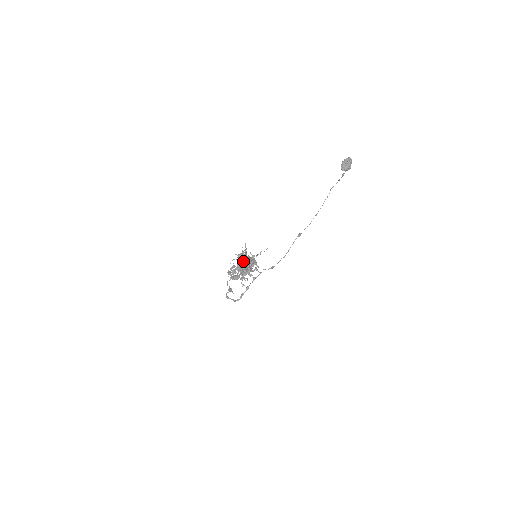
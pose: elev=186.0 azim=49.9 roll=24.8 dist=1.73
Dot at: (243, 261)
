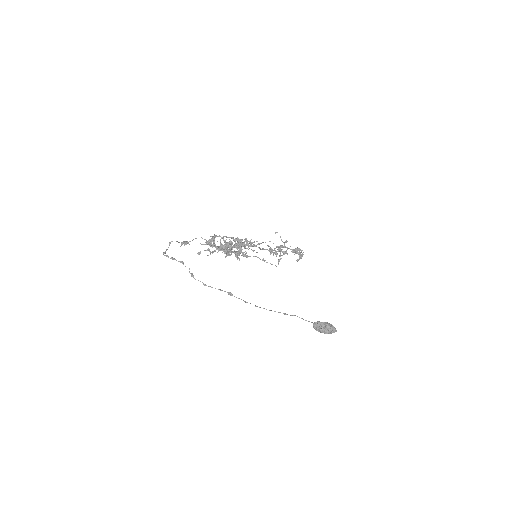
Dot at: (233, 245)
